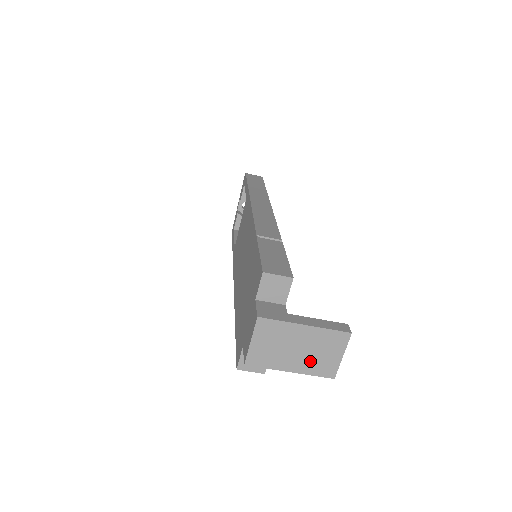
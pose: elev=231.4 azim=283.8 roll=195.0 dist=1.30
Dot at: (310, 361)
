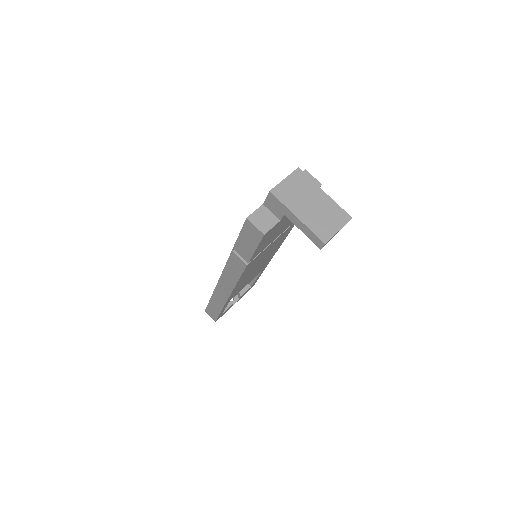
Dot at: (315, 219)
